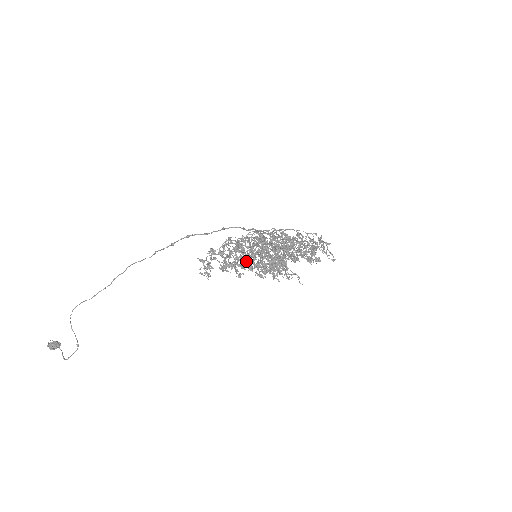
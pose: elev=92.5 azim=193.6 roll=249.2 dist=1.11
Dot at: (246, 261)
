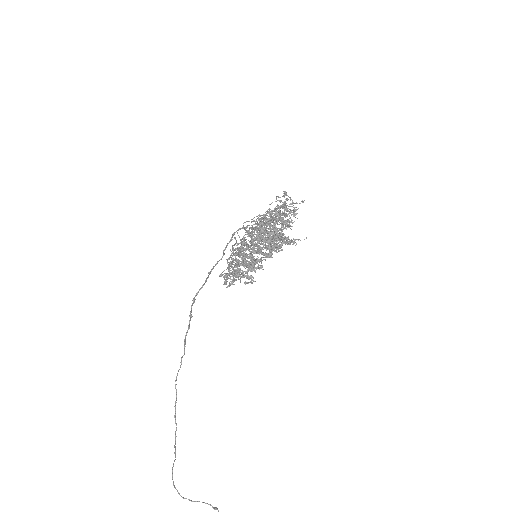
Dot at: occluded
